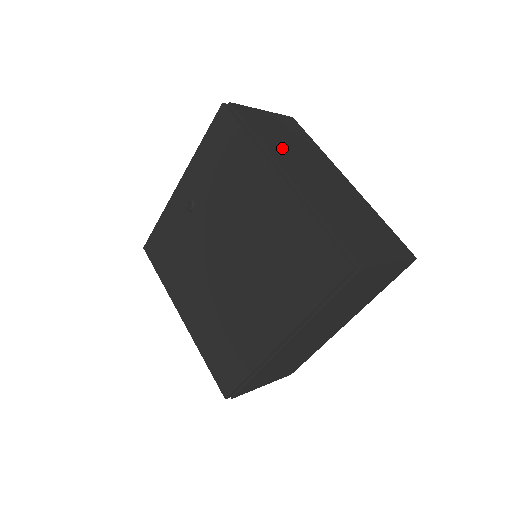
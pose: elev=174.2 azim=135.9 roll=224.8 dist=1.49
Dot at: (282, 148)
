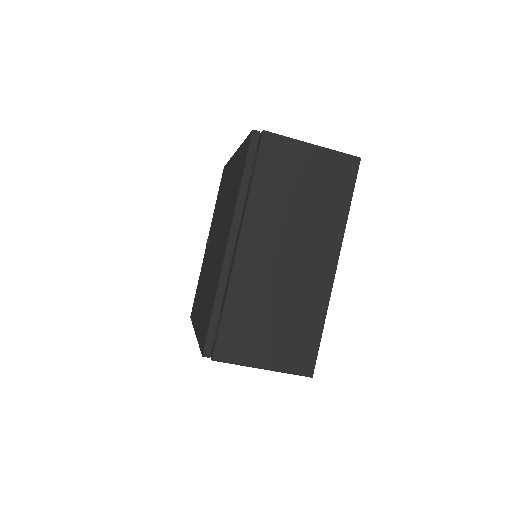
Dot at: occluded
